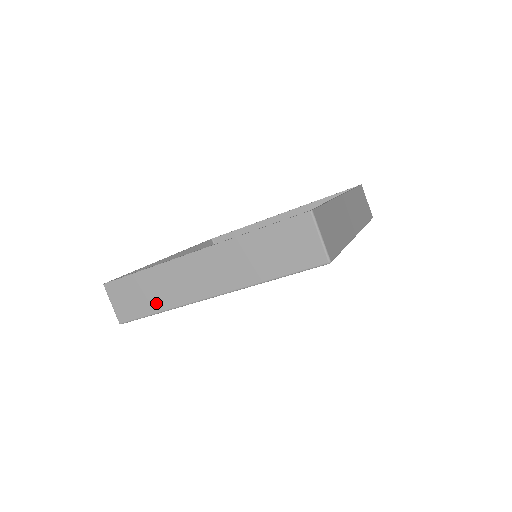
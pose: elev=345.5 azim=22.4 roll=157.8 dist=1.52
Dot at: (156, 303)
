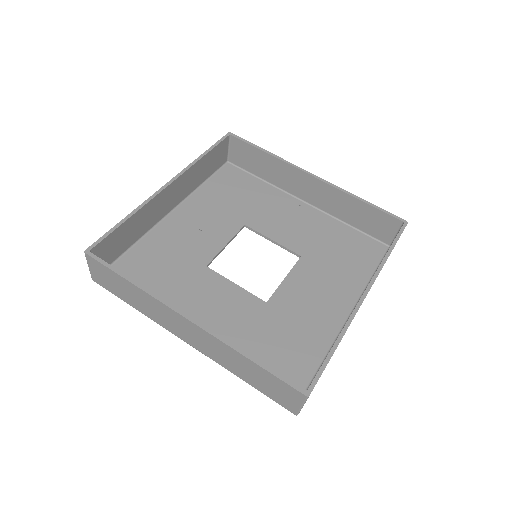
Dot at: (134, 303)
